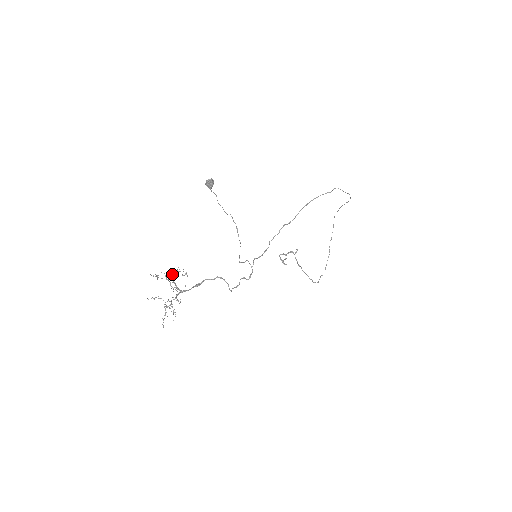
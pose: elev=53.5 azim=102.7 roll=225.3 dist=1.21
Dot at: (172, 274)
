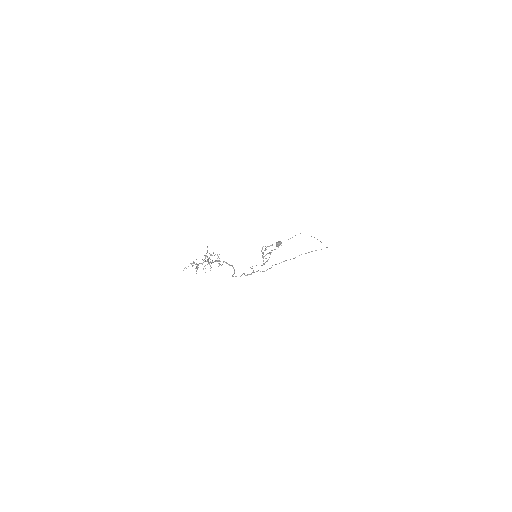
Dot at: occluded
